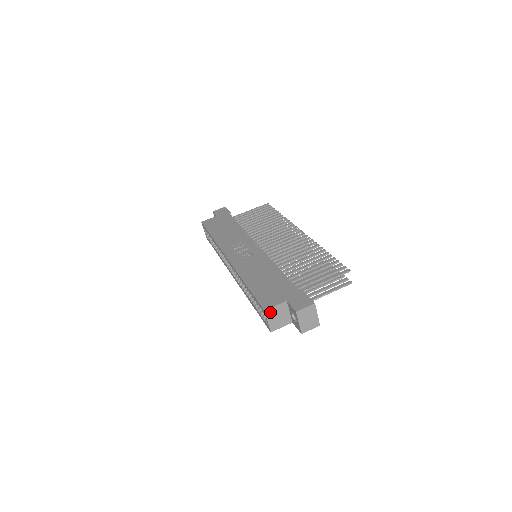
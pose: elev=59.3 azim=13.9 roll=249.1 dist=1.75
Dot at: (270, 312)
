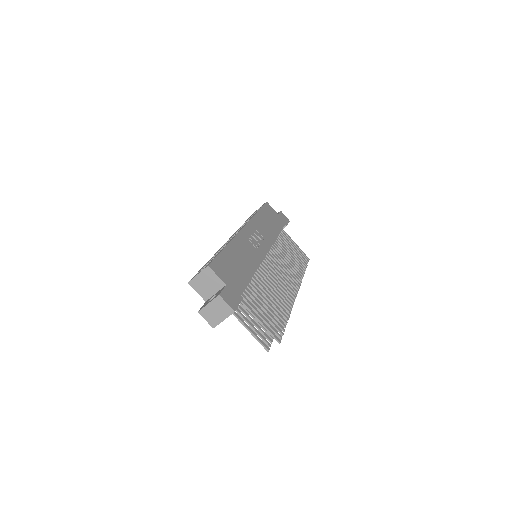
Dot at: (209, 272)
